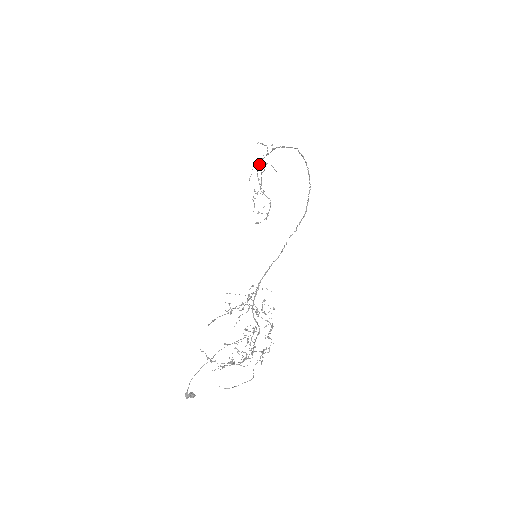
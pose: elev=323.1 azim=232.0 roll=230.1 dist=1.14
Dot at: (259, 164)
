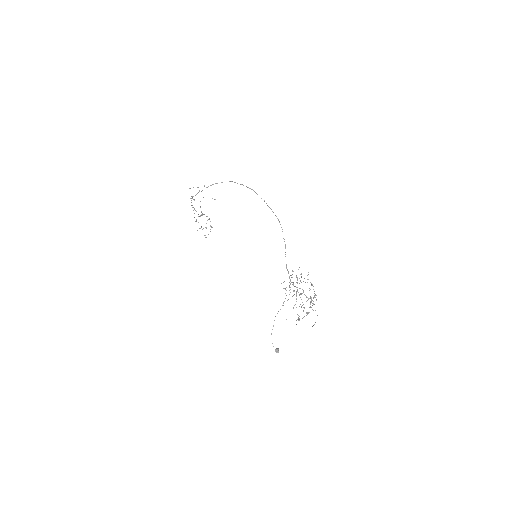
Dot at: (191, 200)
